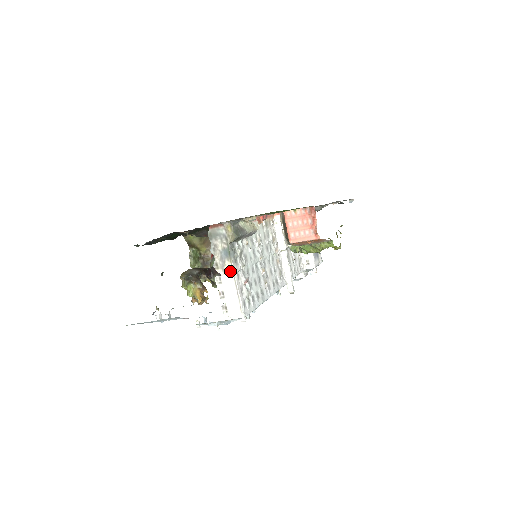
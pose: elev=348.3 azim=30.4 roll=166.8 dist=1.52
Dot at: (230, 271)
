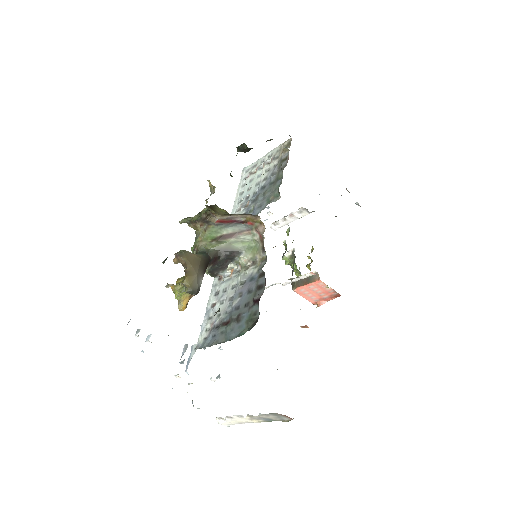
Dot at: (255, 422)
